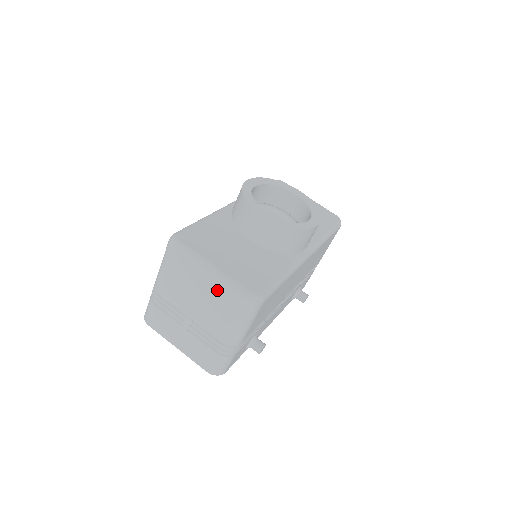
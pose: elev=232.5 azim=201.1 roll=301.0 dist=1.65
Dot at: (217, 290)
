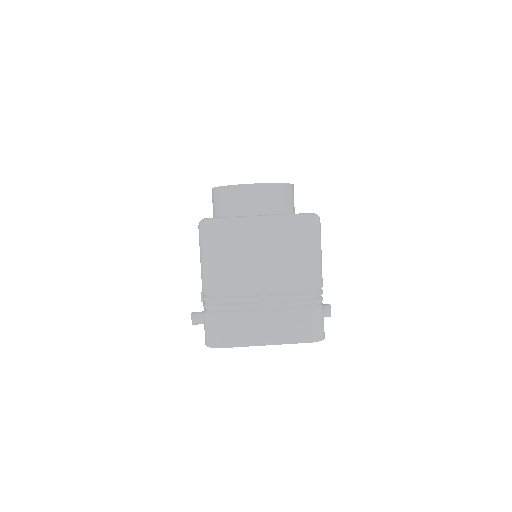
Dot at: (277, 233)
